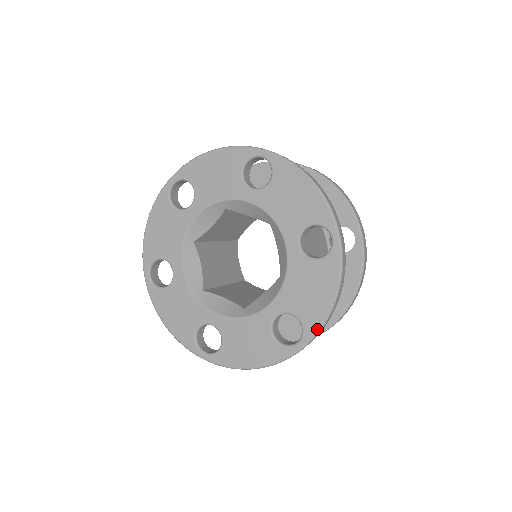
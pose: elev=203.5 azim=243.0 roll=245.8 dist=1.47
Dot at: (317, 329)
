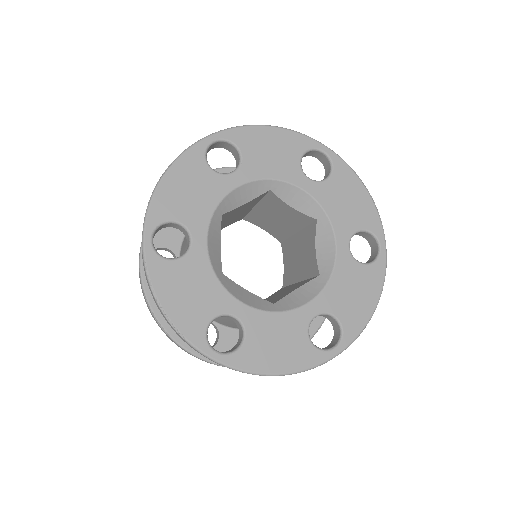
Dot at: (357, 334)
